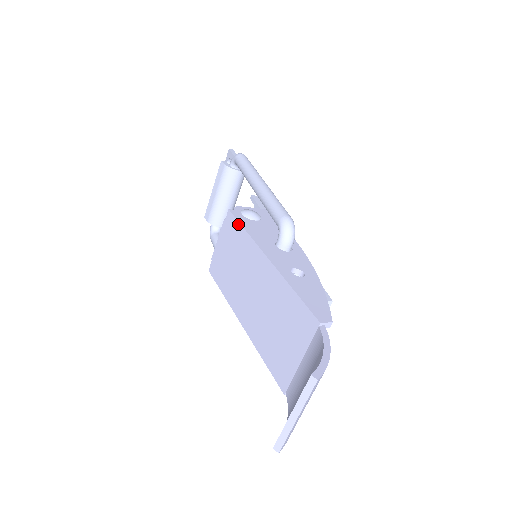
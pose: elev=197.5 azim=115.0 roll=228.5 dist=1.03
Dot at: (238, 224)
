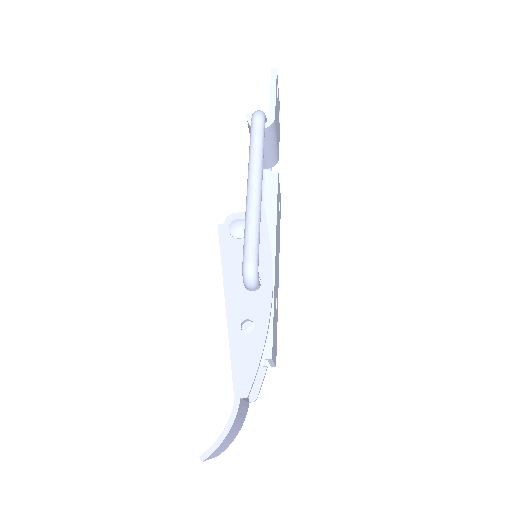
Dot at: (220, 249)
